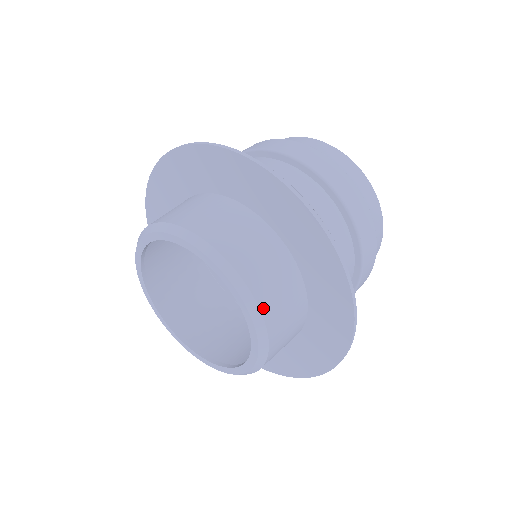
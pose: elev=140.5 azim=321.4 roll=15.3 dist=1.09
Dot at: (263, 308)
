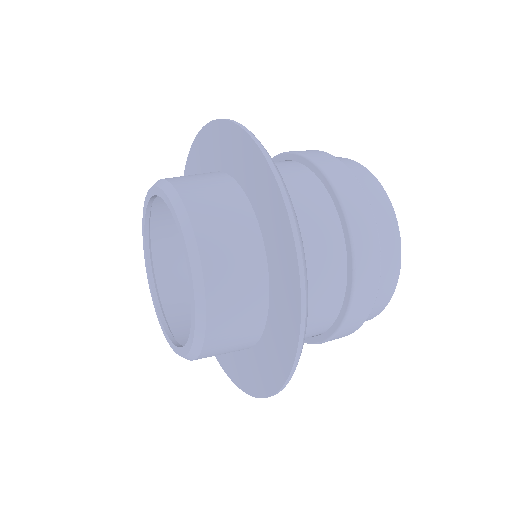
Dot at: (210, 320)
